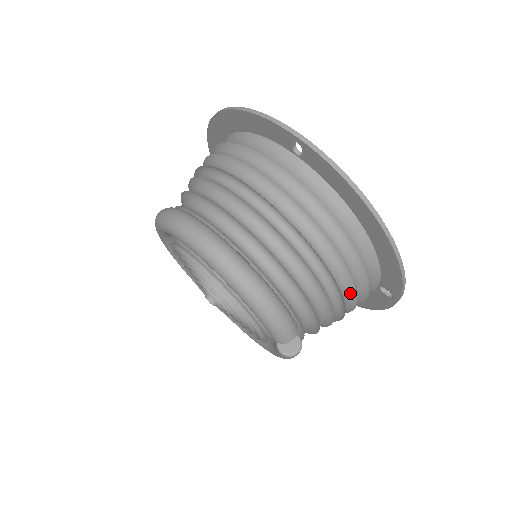
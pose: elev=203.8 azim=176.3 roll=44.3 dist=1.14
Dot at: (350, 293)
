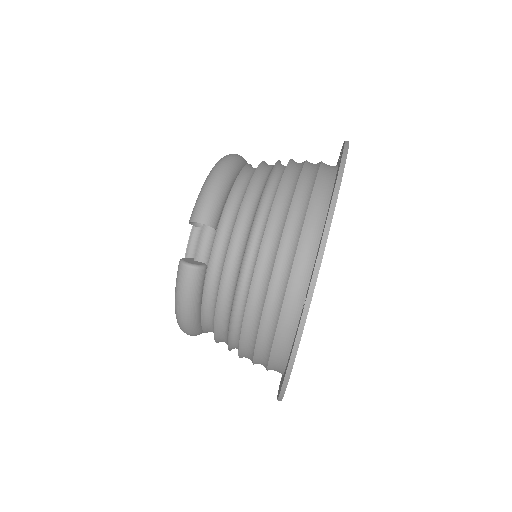
Dot at: (273, 248)
